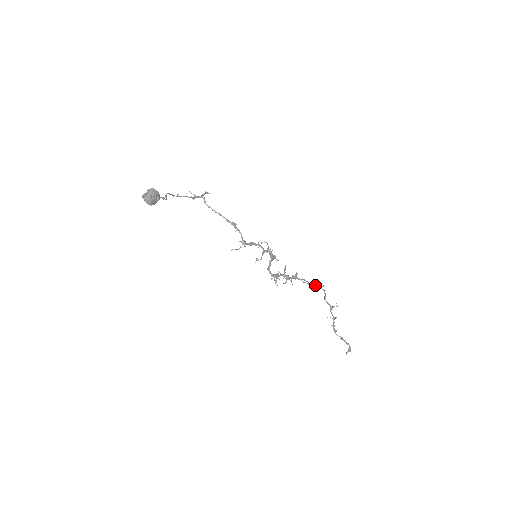
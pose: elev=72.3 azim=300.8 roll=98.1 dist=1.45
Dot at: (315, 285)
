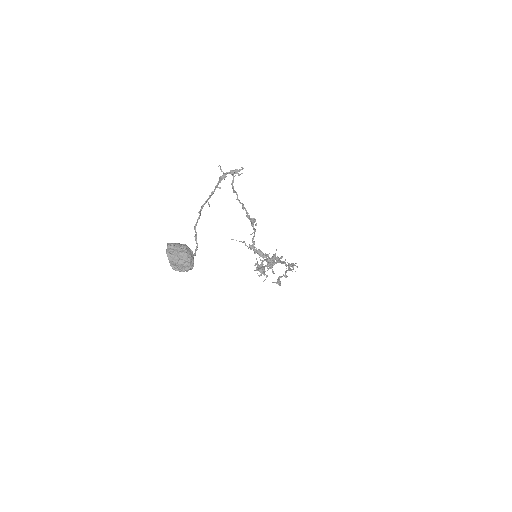
Dot at: (291, 265)
